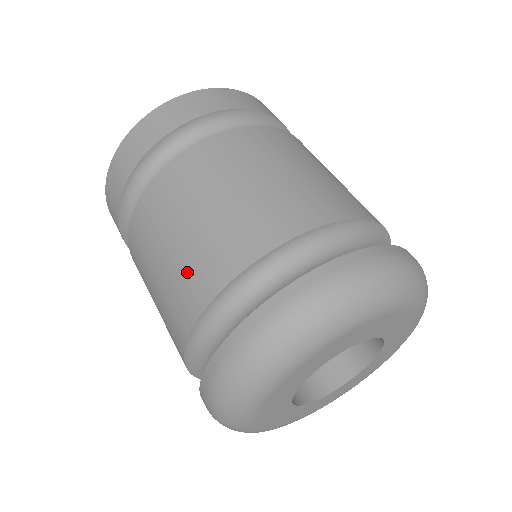
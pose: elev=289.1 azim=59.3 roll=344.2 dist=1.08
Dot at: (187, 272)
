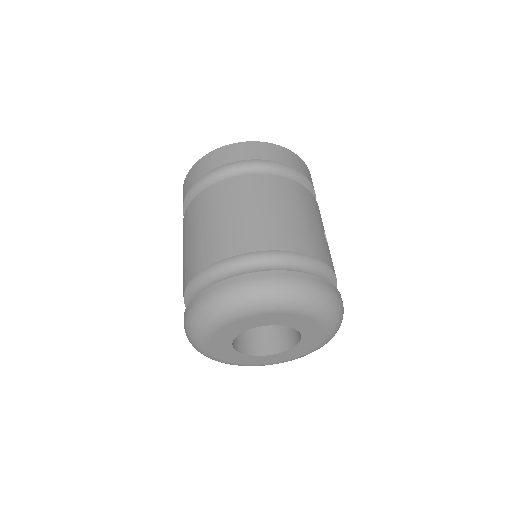
Dot at: (190, 258)
